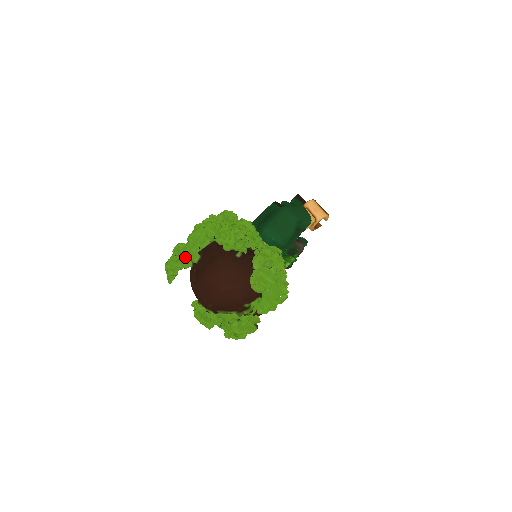
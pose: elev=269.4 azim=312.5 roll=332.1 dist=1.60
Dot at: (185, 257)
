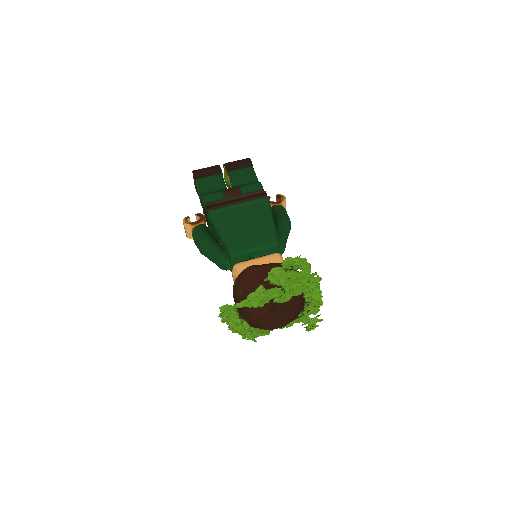
Dot at: occluded
